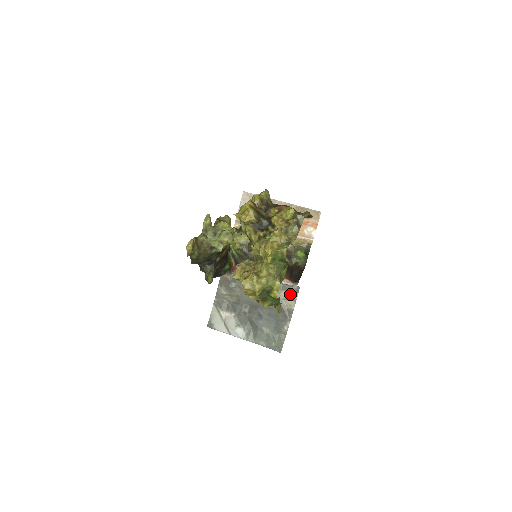
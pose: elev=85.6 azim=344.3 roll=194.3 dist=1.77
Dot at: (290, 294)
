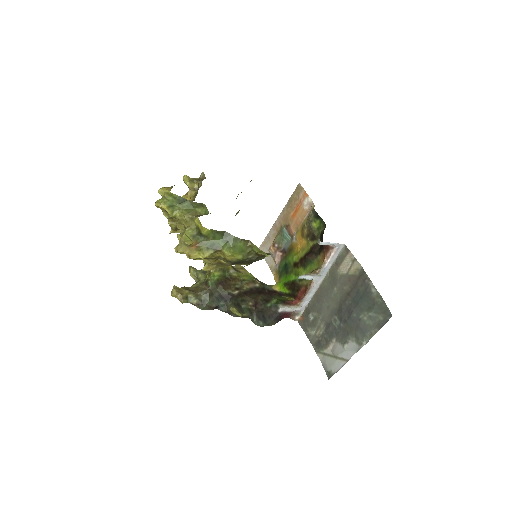
Dot at: (346, 261)
